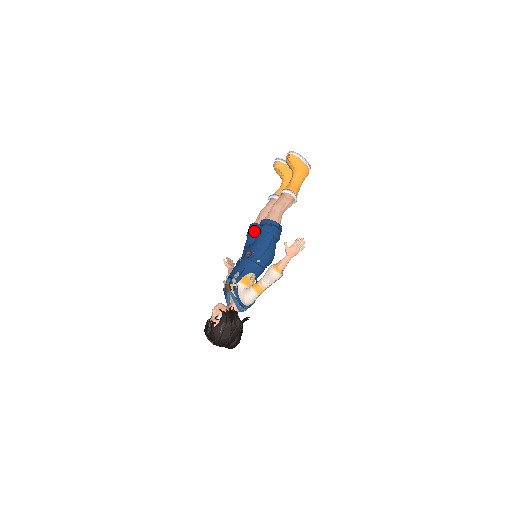
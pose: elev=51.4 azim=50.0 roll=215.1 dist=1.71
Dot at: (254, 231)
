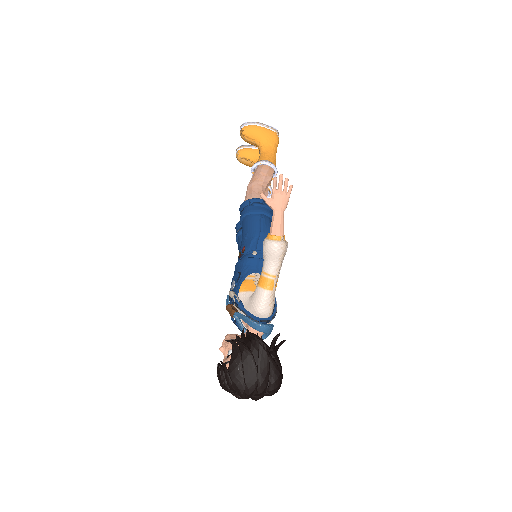
Dot at: (240, 230)
